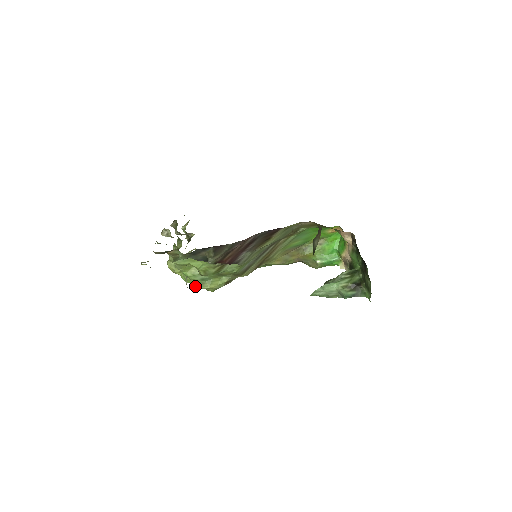
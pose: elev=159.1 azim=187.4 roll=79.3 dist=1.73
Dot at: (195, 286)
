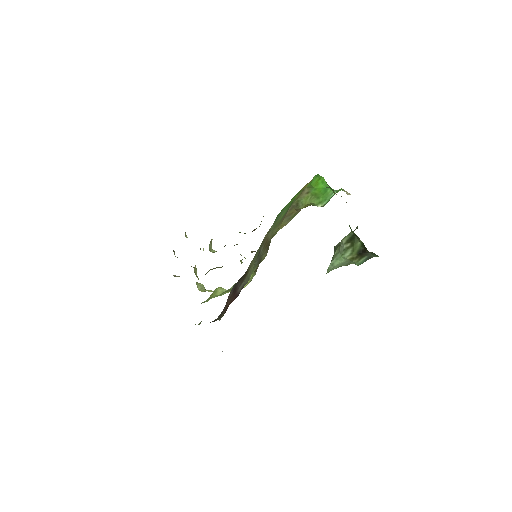
Dot at: occluded
